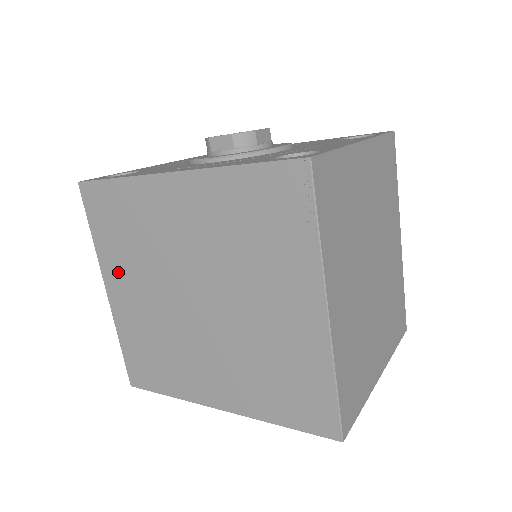
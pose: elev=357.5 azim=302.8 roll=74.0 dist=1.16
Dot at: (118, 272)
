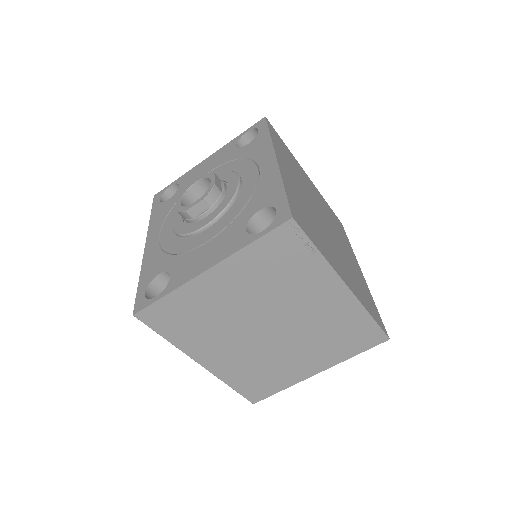
Dot at: occluded
